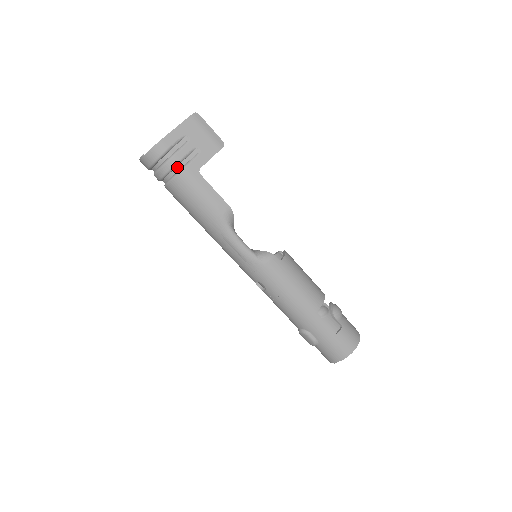
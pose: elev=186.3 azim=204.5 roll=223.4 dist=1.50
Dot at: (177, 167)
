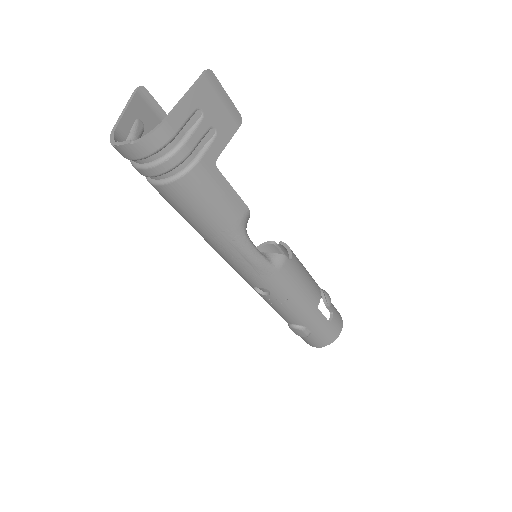
Dot at: (186, 160)
